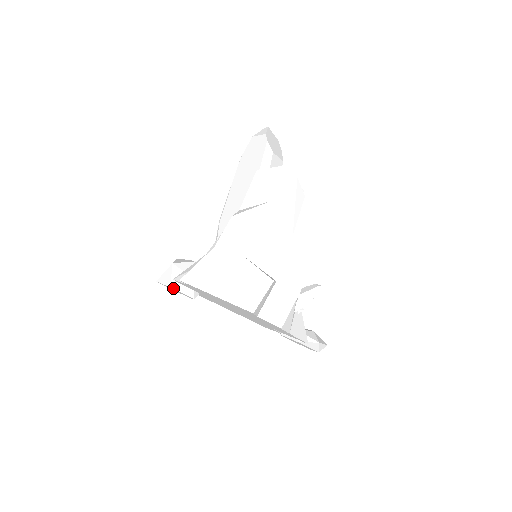
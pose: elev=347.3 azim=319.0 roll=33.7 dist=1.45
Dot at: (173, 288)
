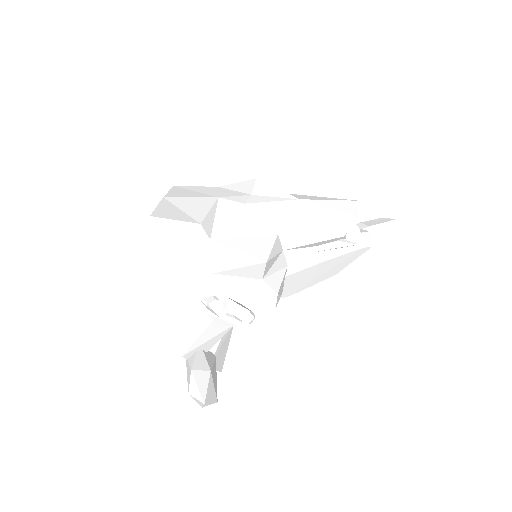
Dot at: occluded
